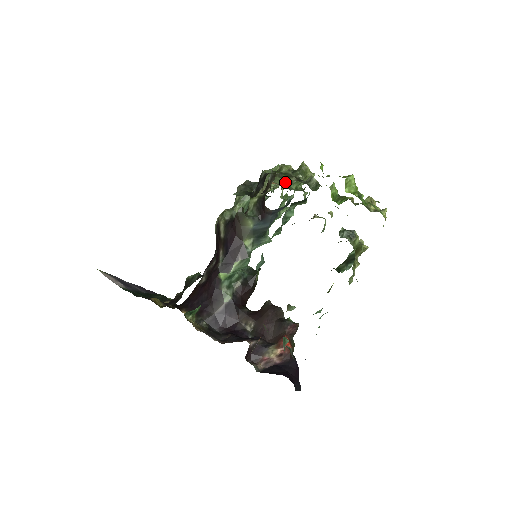
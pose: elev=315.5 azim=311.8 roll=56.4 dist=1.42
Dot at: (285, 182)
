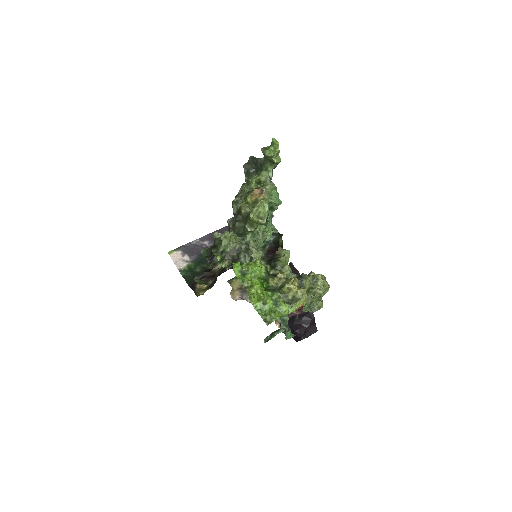
Dot at: (239, 234)
